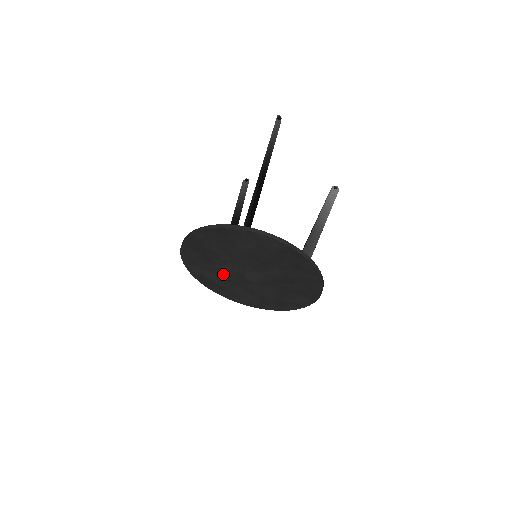
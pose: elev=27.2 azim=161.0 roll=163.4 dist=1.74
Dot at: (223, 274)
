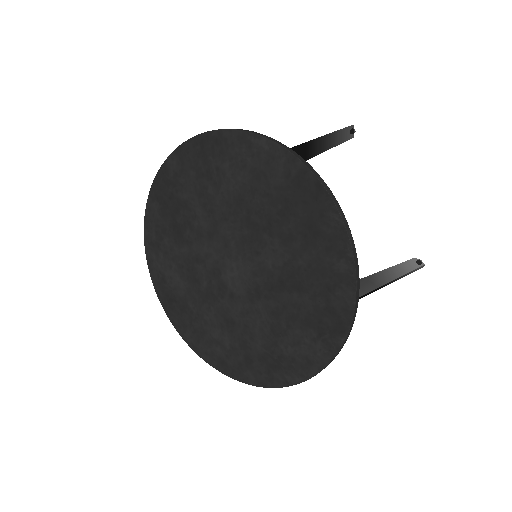
Dot at: (193, 272)
